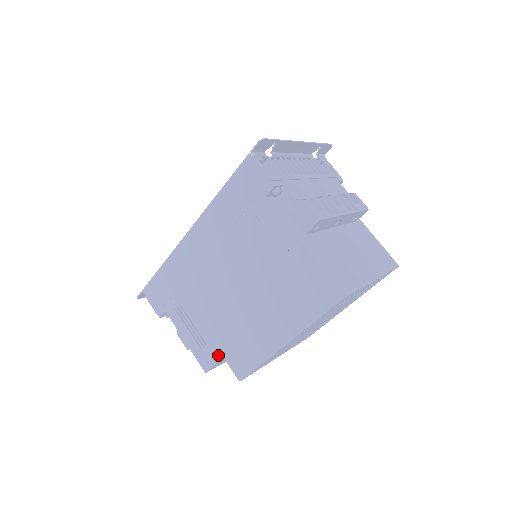
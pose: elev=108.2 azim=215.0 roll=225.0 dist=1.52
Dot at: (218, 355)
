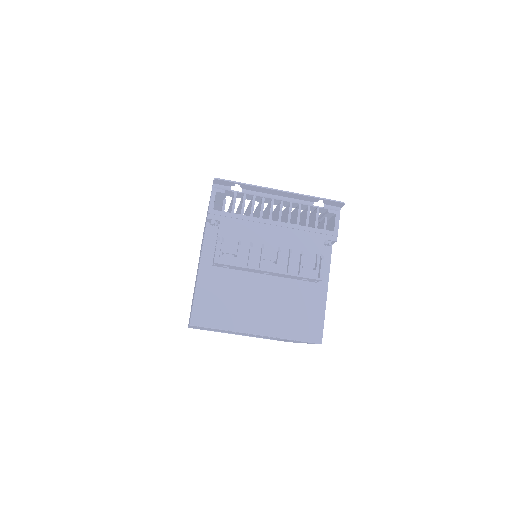
Dot at: occluded
